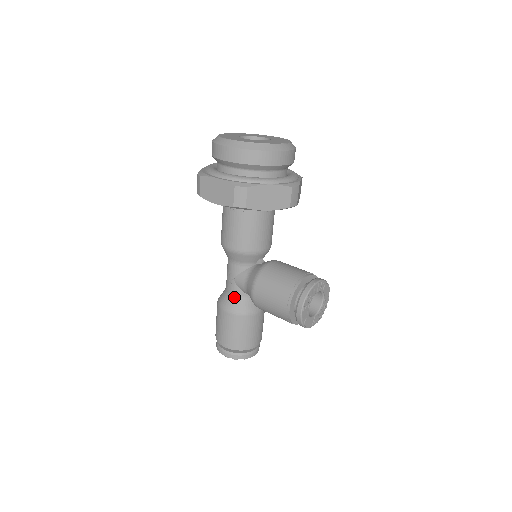
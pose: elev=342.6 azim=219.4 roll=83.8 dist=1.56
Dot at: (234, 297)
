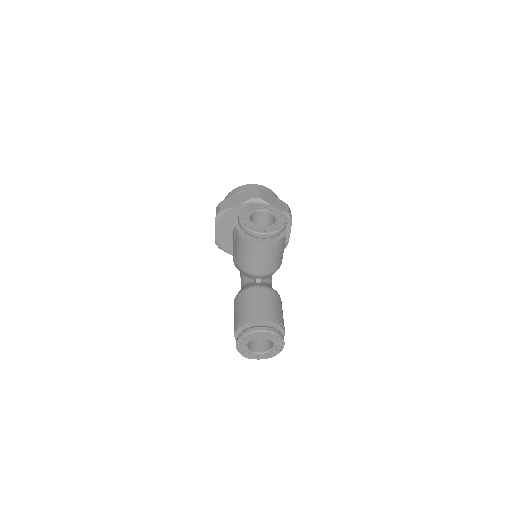
Dot at: occluded
